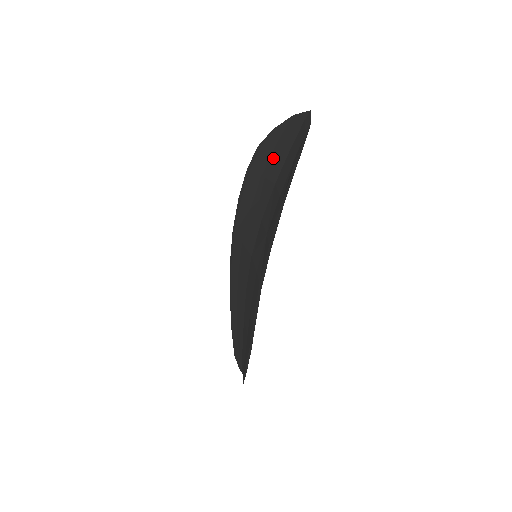
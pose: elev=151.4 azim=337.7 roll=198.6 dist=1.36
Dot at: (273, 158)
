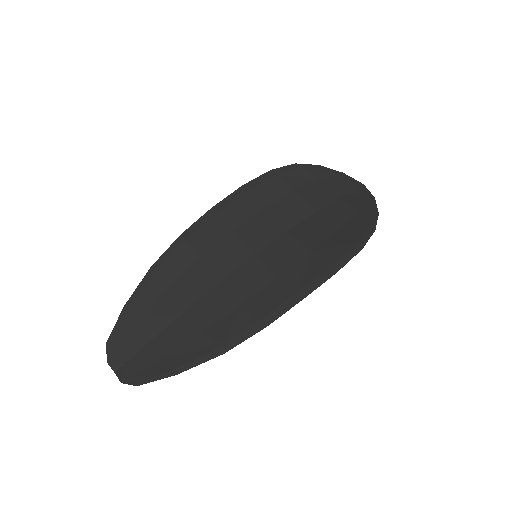
Dot at: (315, 188)
